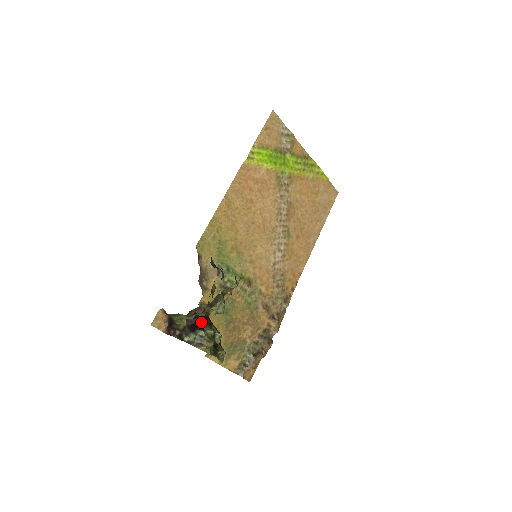
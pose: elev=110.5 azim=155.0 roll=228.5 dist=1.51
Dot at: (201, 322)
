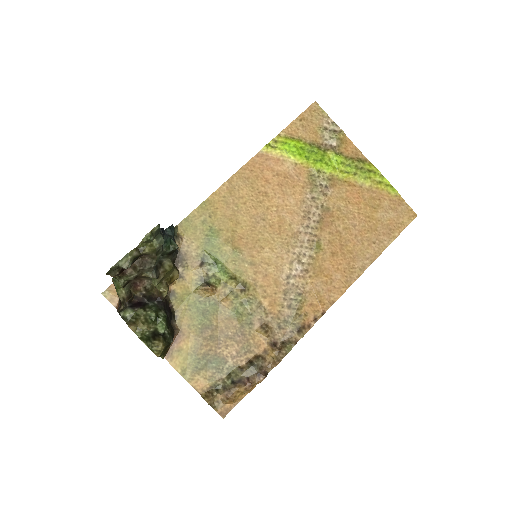
Dot at: (149, 303)
